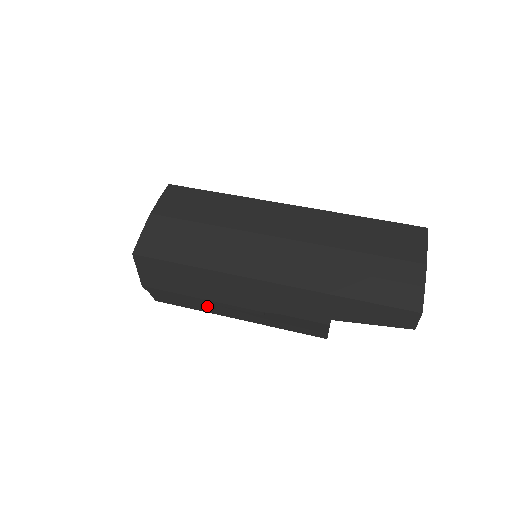
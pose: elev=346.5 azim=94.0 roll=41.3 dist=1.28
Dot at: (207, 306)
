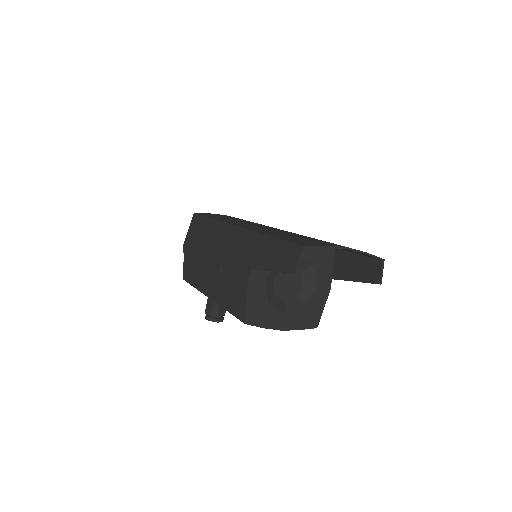
Dot at: (201, 275)
